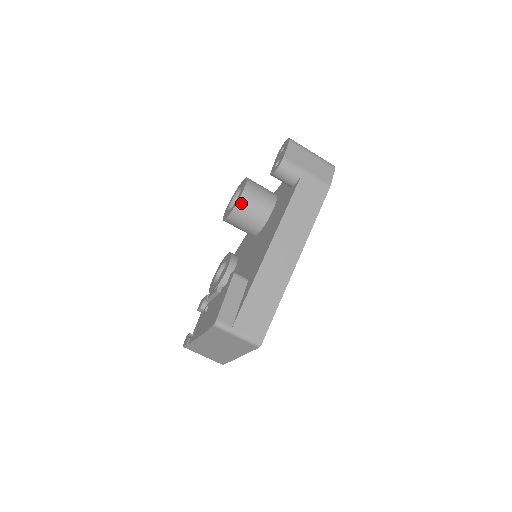
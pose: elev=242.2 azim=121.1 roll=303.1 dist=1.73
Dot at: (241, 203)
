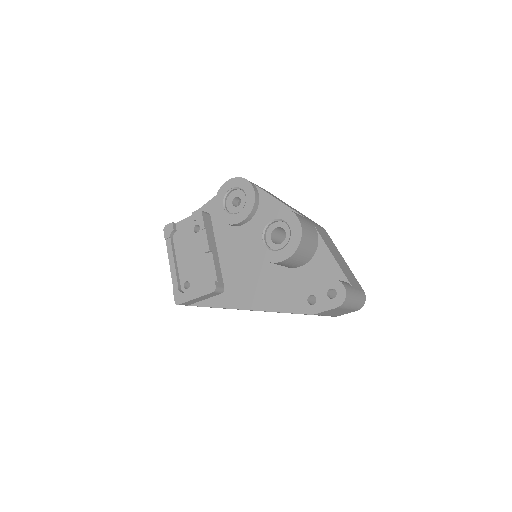
Dot at: (268, 261)
